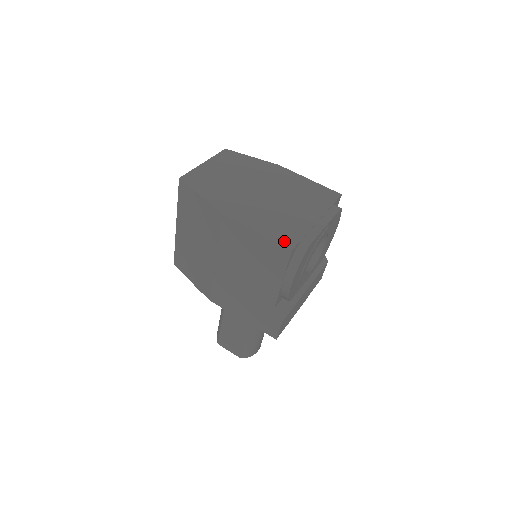
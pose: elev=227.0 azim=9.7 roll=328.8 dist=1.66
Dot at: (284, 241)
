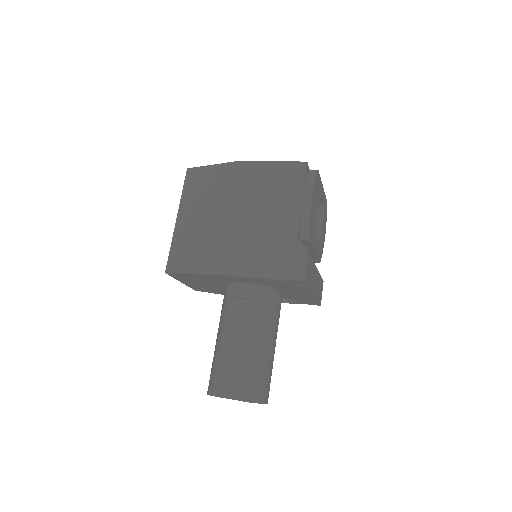
Dot at: occluded
